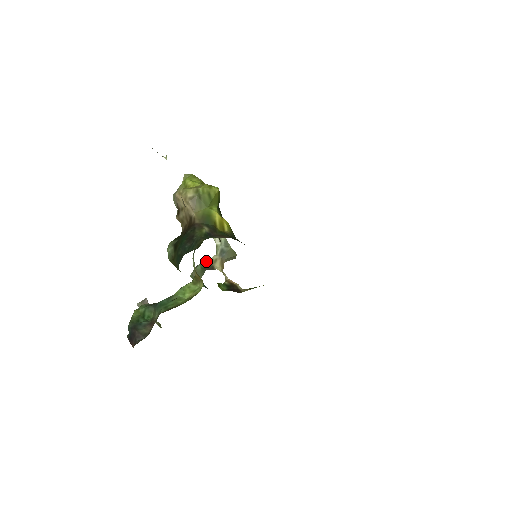
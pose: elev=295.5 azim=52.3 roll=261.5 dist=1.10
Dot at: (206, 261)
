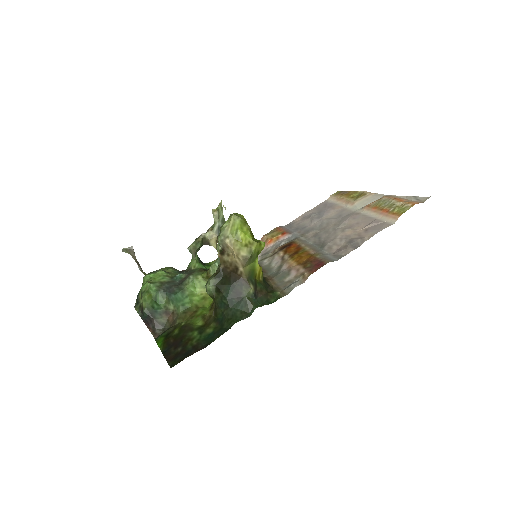
Dot at: (203, 236)
